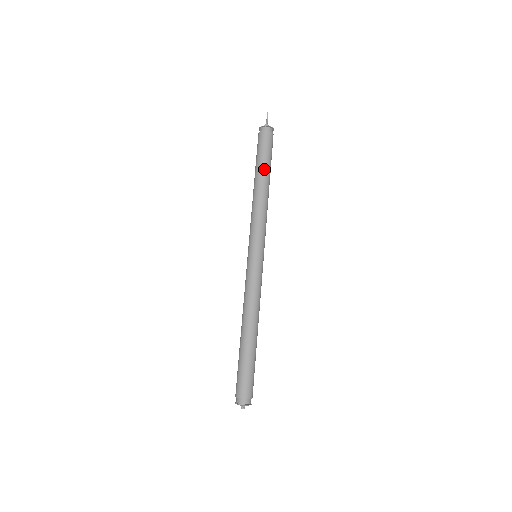
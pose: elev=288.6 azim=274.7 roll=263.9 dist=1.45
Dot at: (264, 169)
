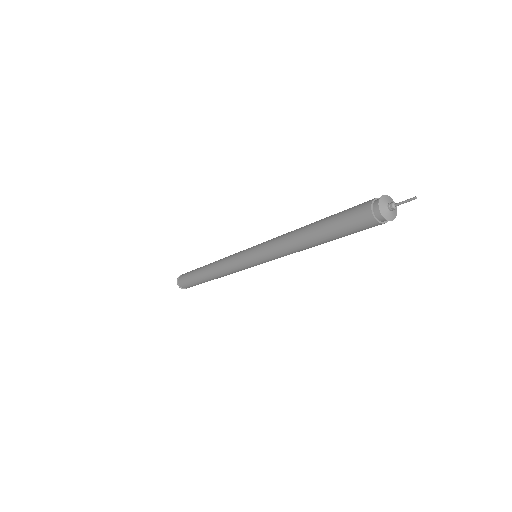
Dot at: (325, 236)
